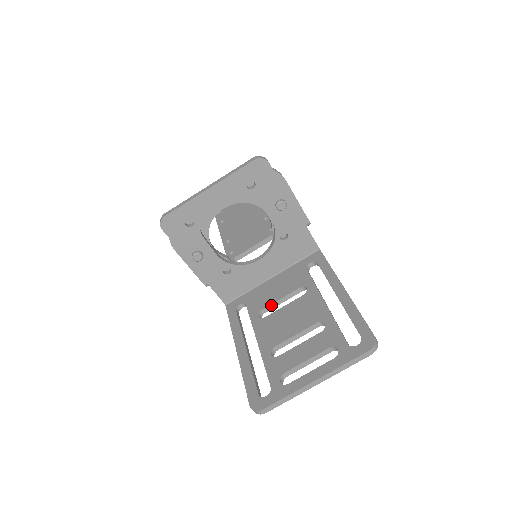
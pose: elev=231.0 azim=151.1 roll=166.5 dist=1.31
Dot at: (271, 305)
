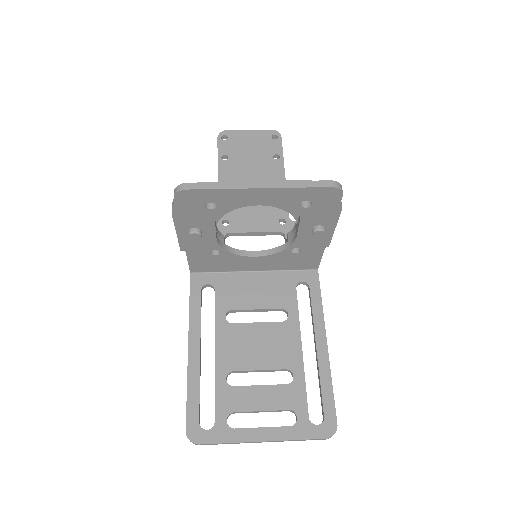
Dot at: (243, 310)
